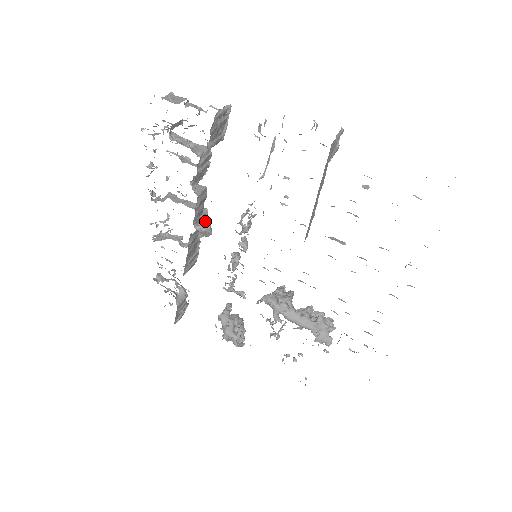
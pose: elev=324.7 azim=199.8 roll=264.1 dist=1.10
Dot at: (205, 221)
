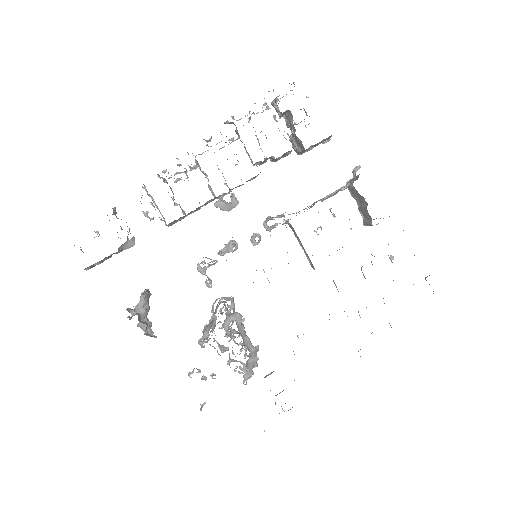
Dot at: occluded
